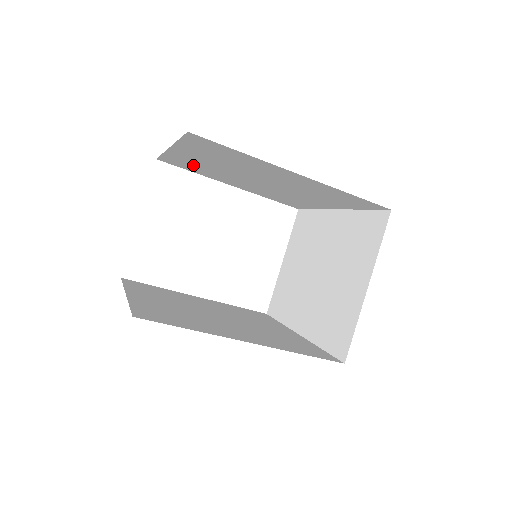
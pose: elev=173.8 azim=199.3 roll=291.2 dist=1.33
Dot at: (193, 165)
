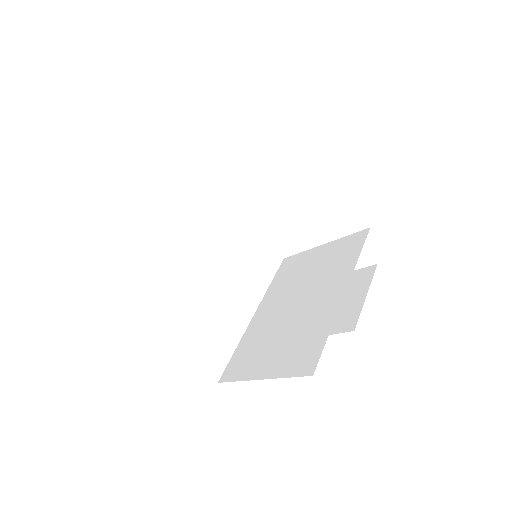
Dot at: occluded
